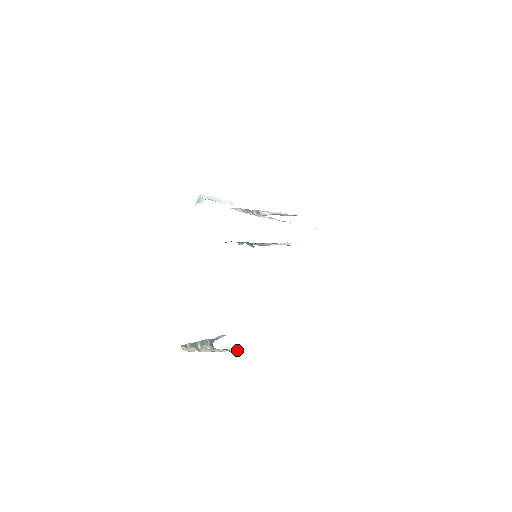
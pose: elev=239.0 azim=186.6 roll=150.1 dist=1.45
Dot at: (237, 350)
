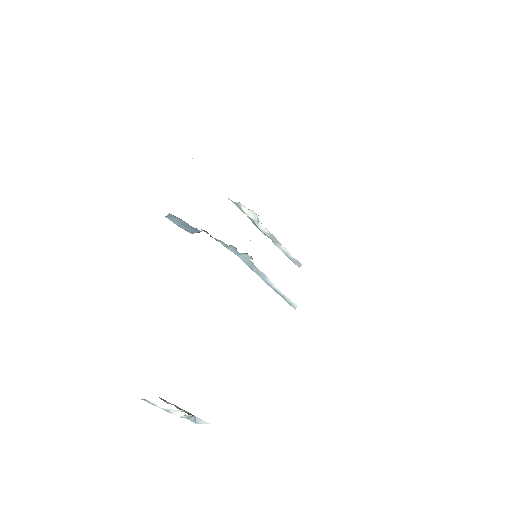
Dot at: occluded
